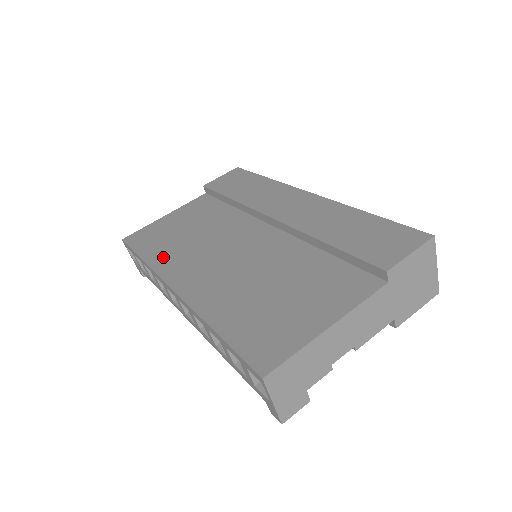
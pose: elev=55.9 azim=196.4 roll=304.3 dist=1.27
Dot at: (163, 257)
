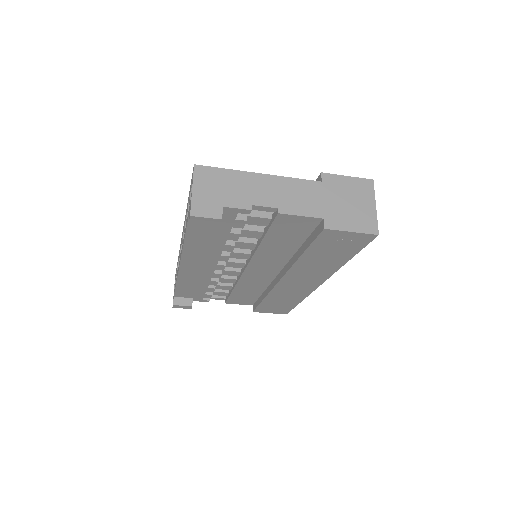
Dot at: occluded
